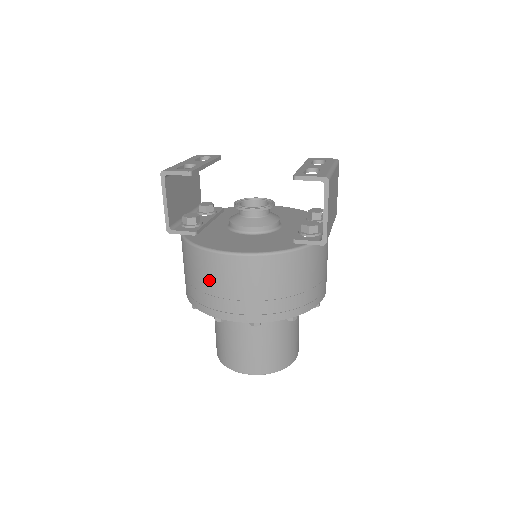
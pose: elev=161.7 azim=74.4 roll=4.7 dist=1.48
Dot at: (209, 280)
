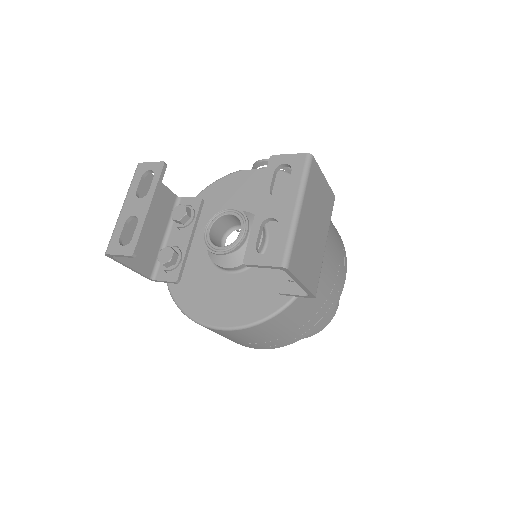
Dot at: occluded
